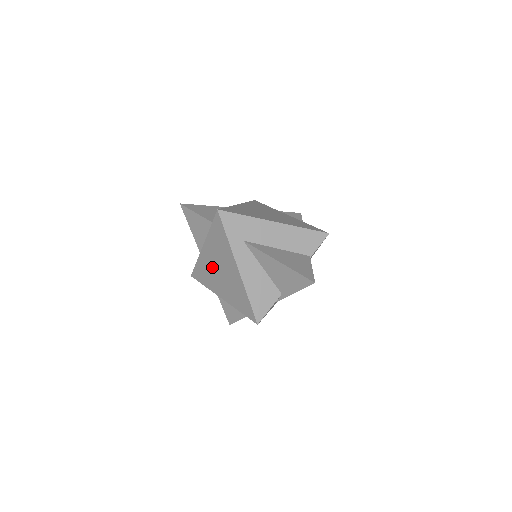
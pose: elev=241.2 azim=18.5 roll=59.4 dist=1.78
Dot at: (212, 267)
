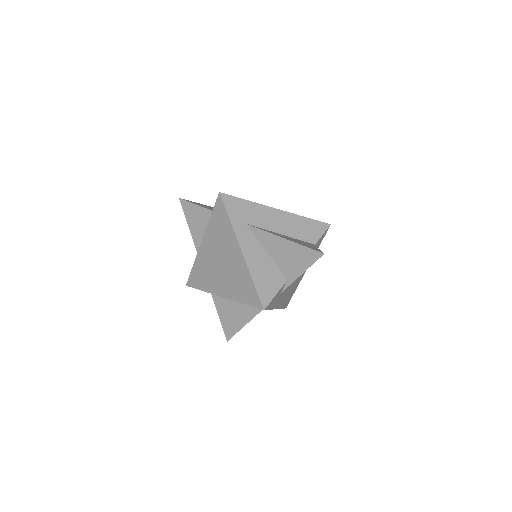
Dot at: (211, 262)
